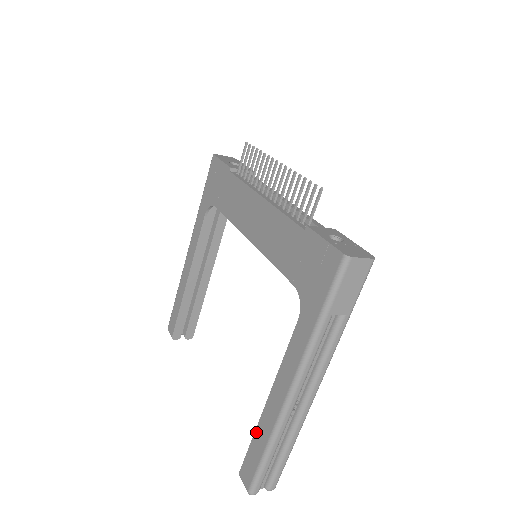
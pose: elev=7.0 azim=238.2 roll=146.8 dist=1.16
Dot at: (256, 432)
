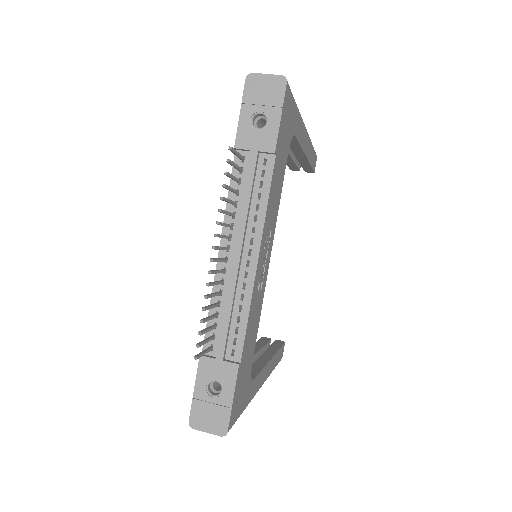
Dot at: occluded
